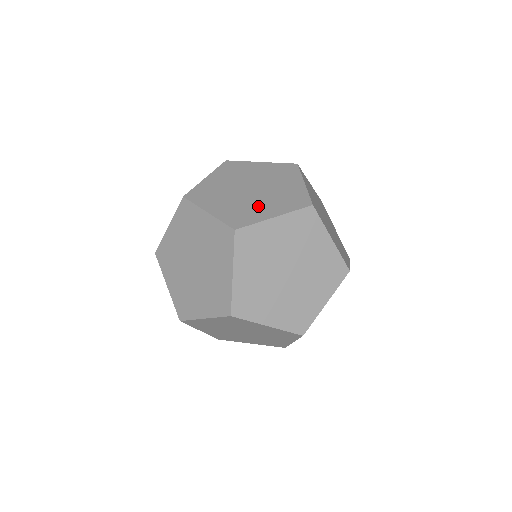
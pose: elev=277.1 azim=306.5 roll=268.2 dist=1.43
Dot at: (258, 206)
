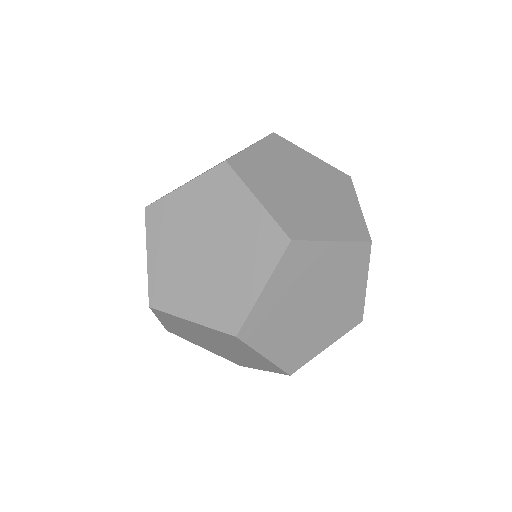
Dot at: (233, 280)
